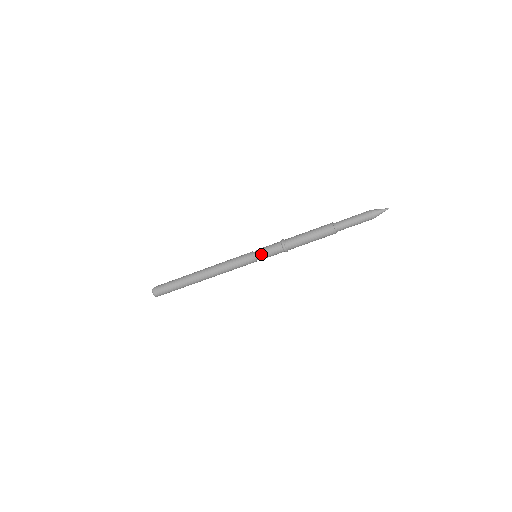
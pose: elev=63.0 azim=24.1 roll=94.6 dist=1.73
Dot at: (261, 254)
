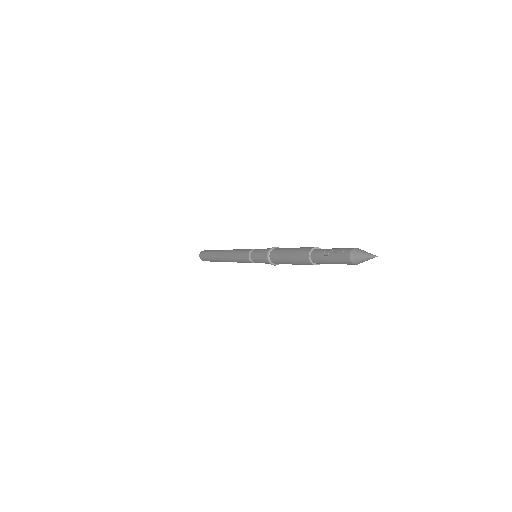
Dot at: (254, 259)
